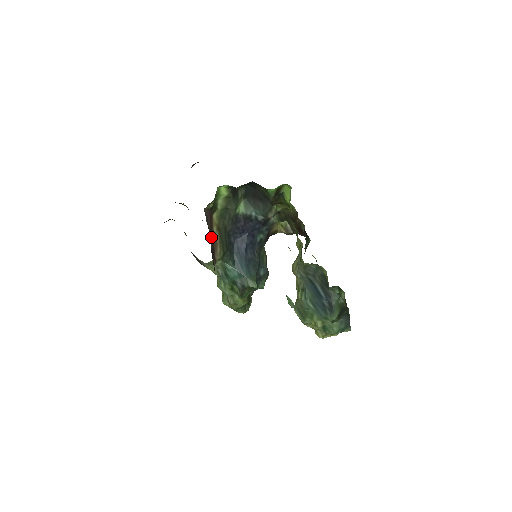
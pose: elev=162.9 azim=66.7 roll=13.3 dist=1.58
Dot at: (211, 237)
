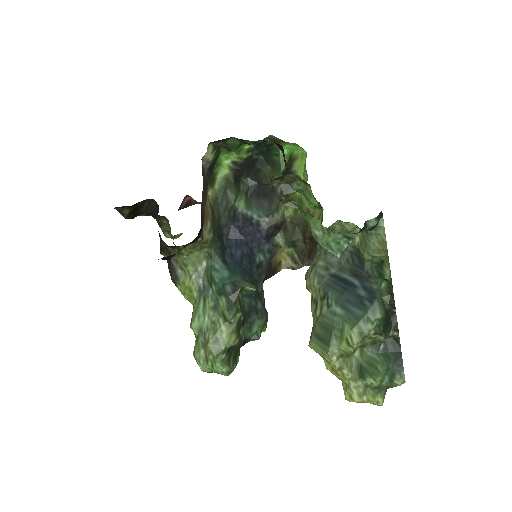
Dot at: (203, 198)
